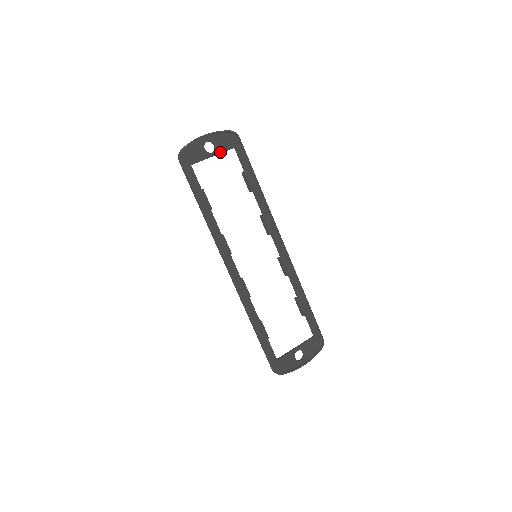
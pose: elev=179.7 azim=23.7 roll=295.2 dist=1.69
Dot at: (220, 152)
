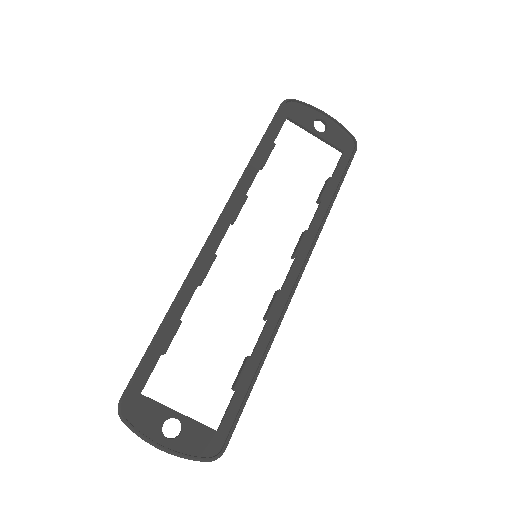
Dot at: (325, 139)
